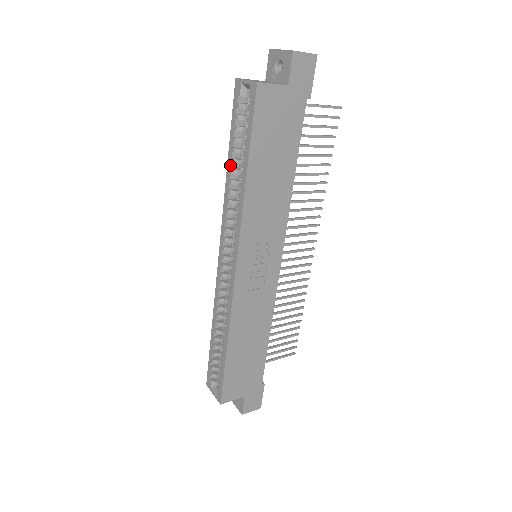
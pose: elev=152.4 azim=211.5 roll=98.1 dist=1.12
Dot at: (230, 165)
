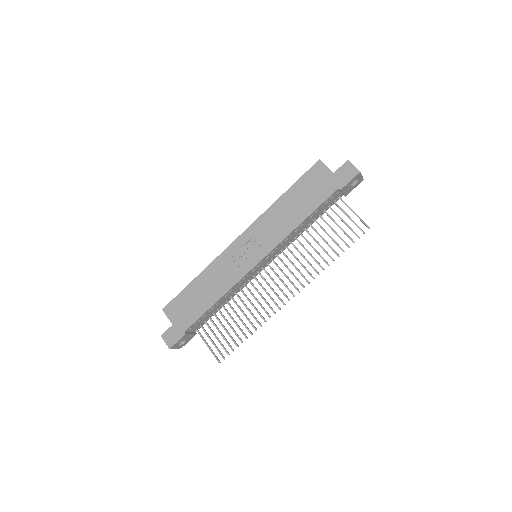
Dot at: occluded
